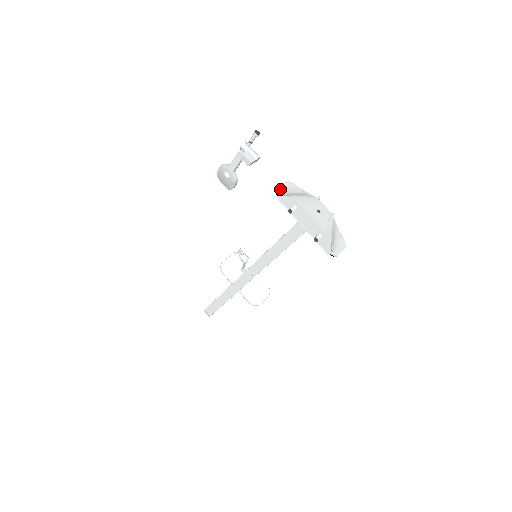
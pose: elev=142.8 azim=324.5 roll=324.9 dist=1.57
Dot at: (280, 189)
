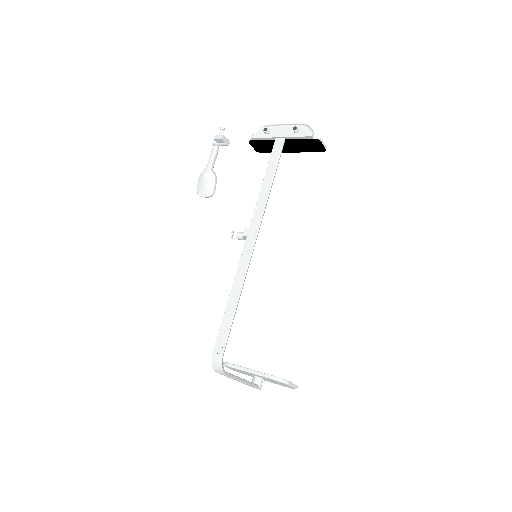
Dot at: (252, 140)
